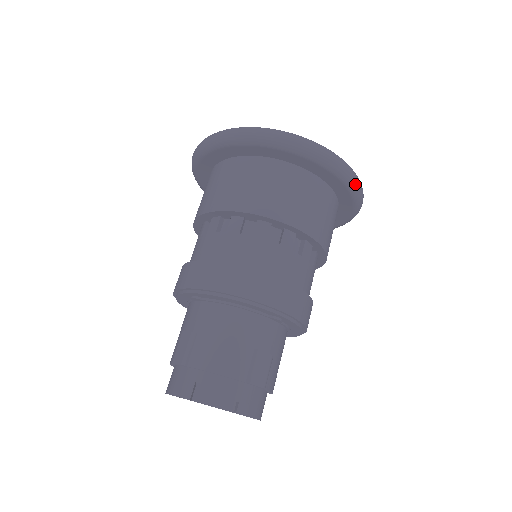
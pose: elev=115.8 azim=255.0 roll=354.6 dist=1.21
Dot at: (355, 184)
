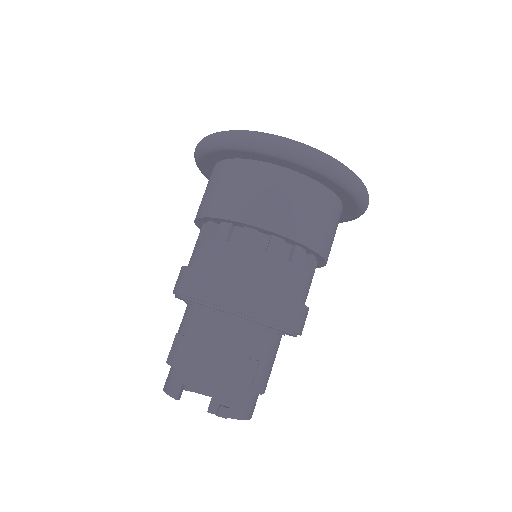
Dot at: (351, 184)
